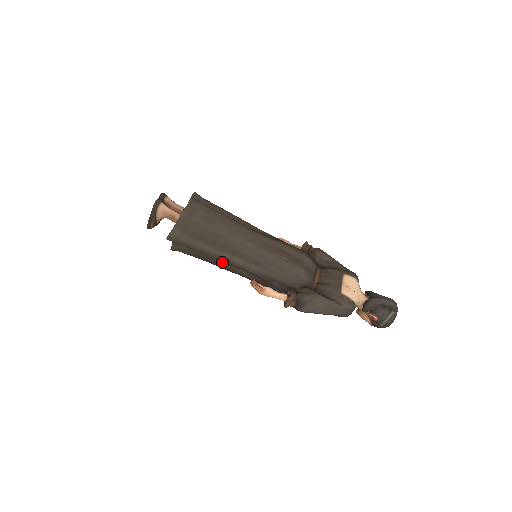
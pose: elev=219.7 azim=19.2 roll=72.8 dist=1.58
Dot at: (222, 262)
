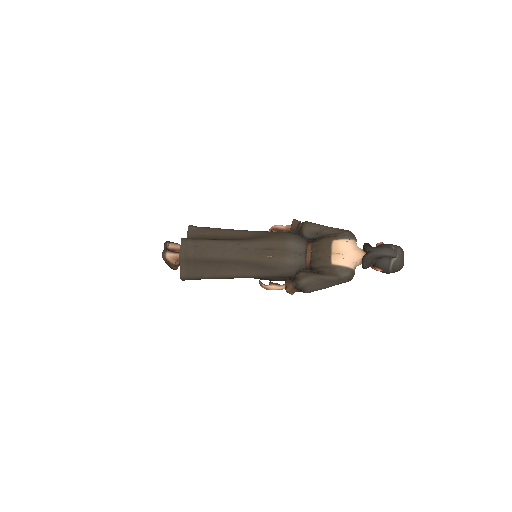
Dot at: occluded
